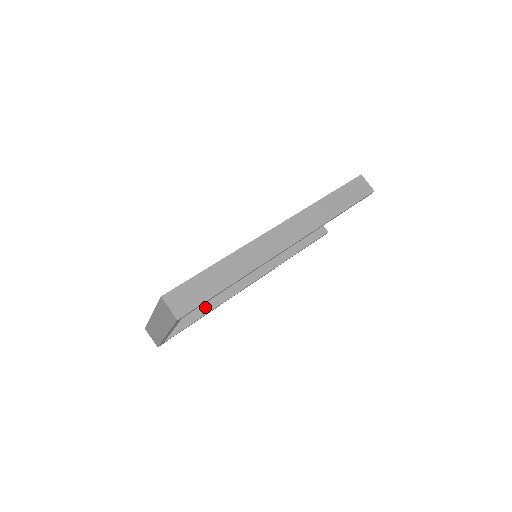
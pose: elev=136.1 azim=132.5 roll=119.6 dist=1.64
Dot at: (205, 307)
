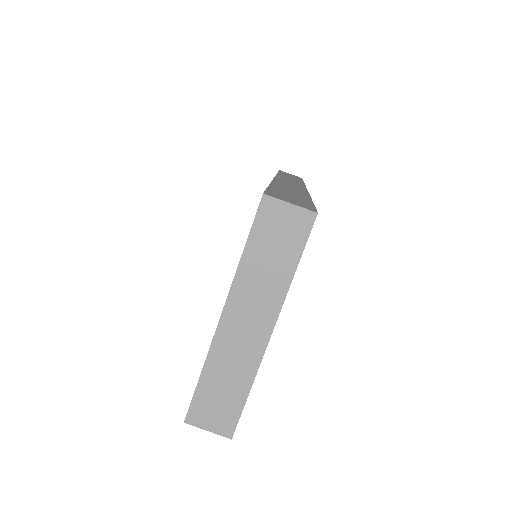
Dot at: occluded
